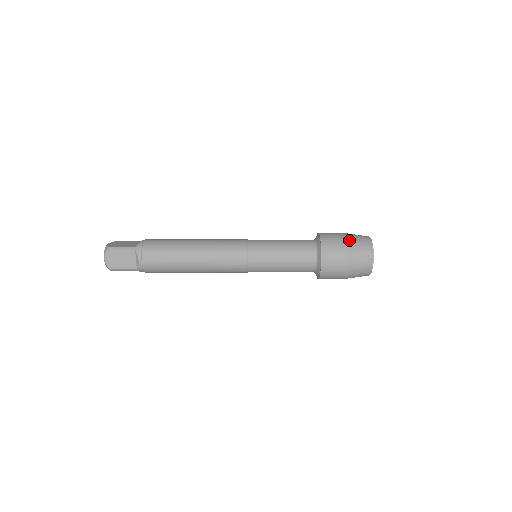
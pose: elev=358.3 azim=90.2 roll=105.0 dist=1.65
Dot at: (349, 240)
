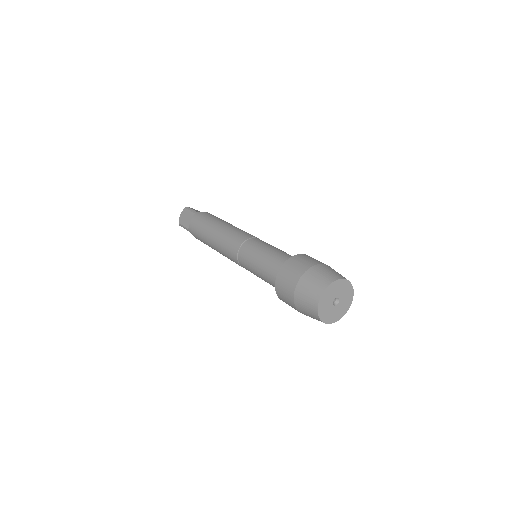
Dot at: (317, 266)
